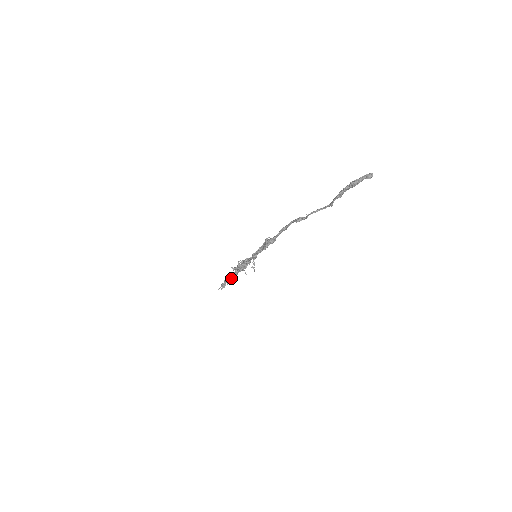
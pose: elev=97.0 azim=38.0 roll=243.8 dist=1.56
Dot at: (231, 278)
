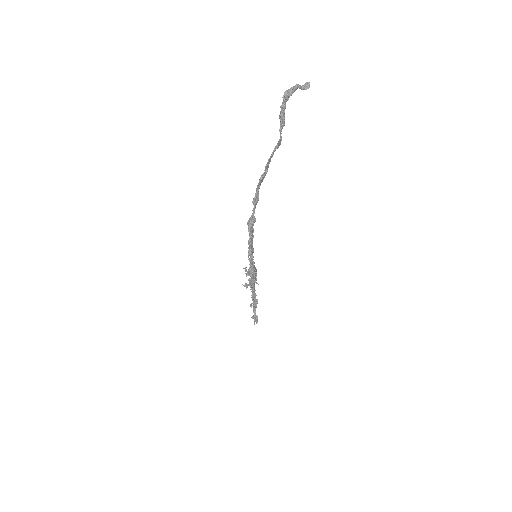
Dot at: (254, 302)
